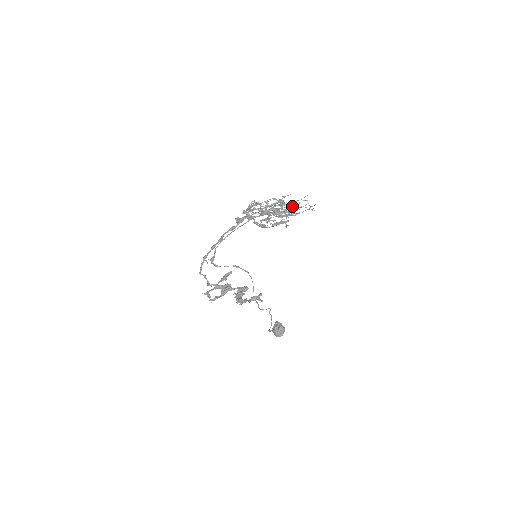
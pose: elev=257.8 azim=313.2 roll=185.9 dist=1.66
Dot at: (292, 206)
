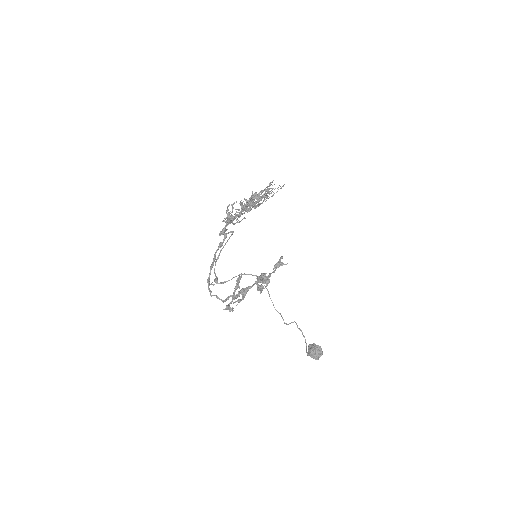
Dot at: occluded
